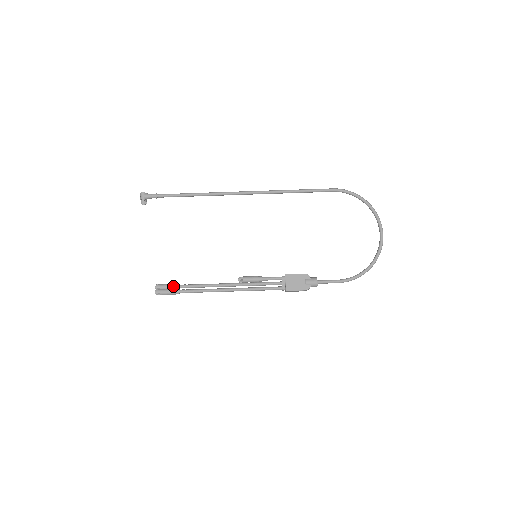
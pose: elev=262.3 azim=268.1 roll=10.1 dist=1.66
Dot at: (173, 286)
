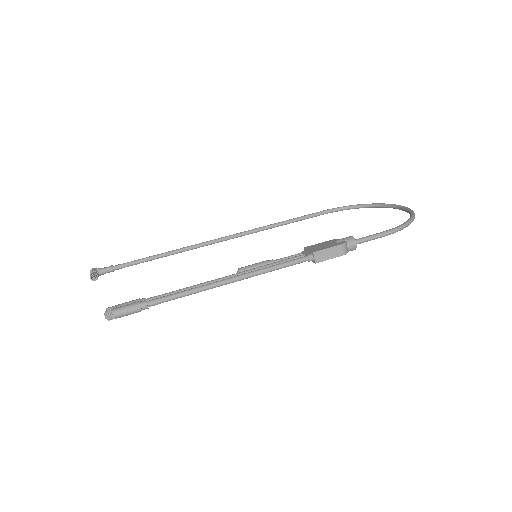
Dot at: (135, 300)
